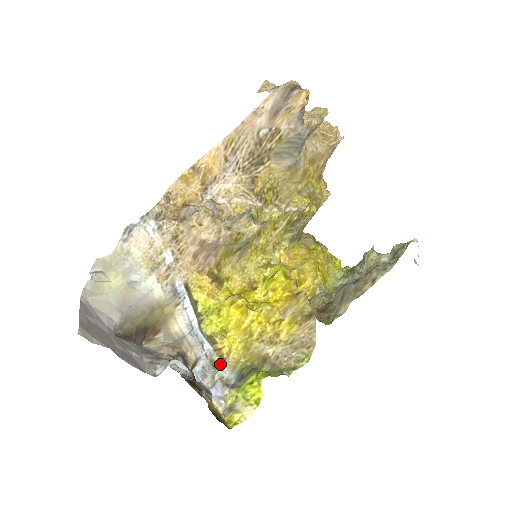
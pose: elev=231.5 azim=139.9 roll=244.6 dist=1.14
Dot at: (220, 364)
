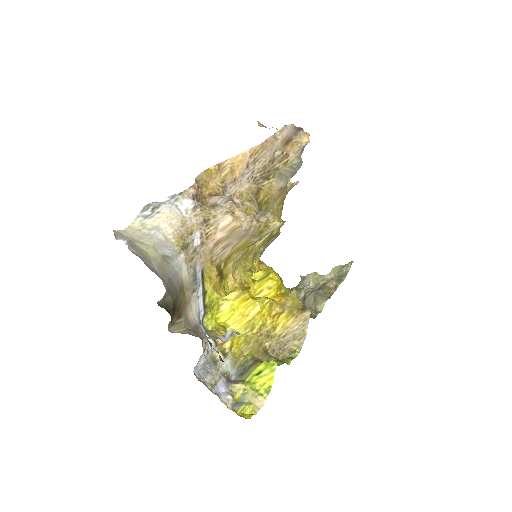
Dot at: (222, 359)
